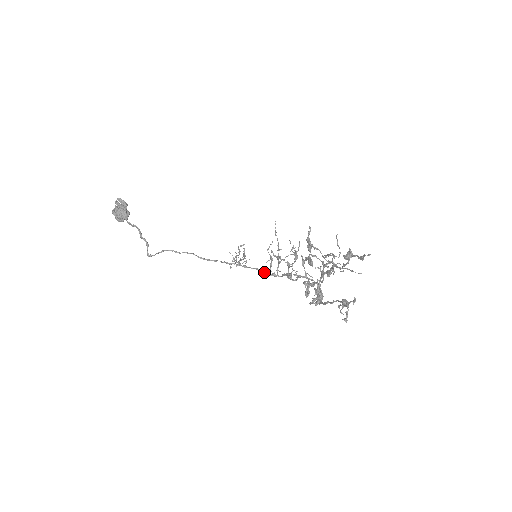
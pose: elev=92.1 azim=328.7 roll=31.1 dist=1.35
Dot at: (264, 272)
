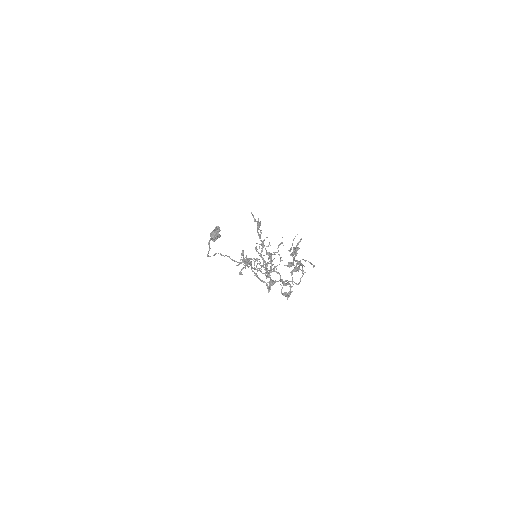
Dot at: (263, 273)
